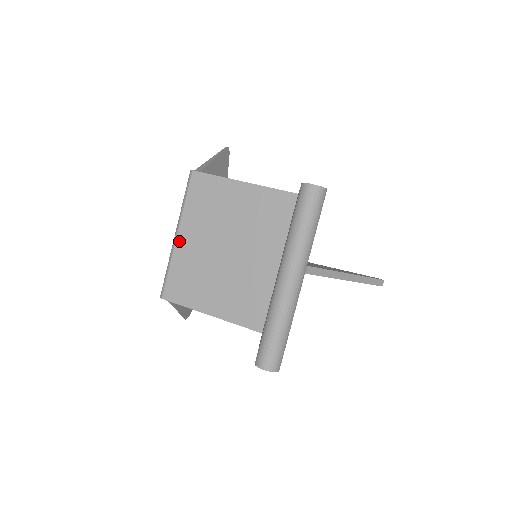
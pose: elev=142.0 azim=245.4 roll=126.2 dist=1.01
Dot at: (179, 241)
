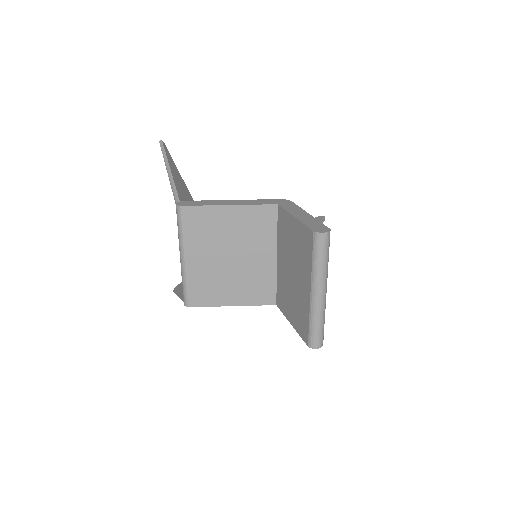
Dot at: (188, 263)
